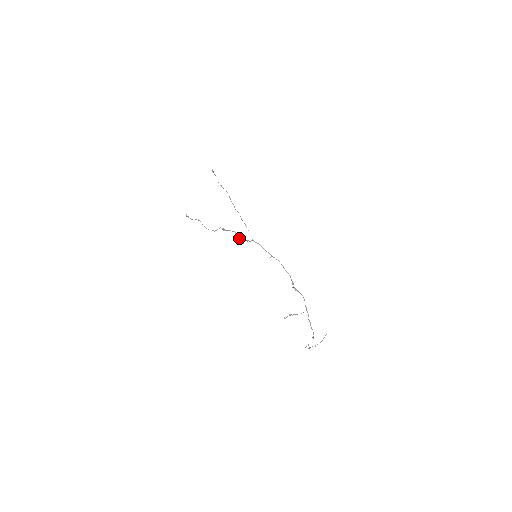
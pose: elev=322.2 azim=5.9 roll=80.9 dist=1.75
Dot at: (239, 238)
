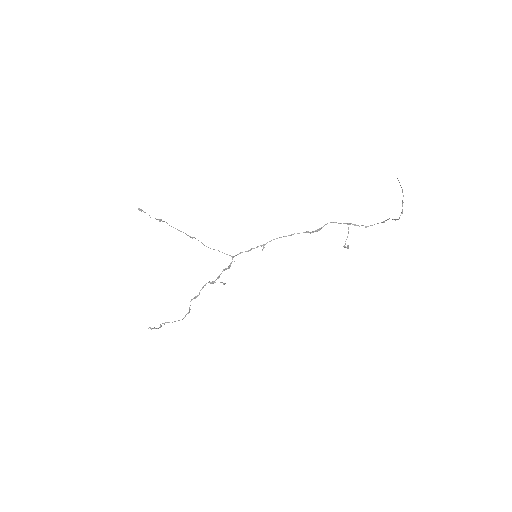
Dot at: occluded
